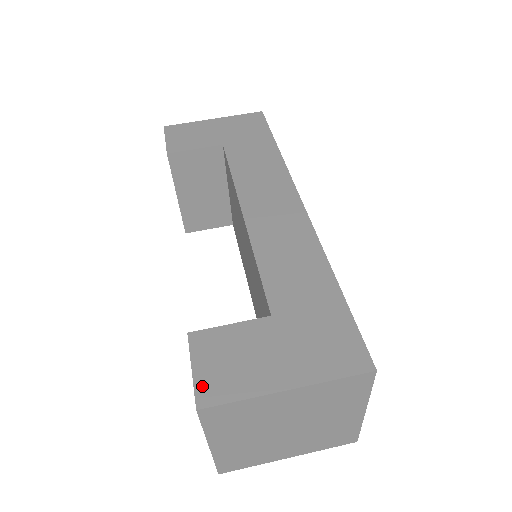
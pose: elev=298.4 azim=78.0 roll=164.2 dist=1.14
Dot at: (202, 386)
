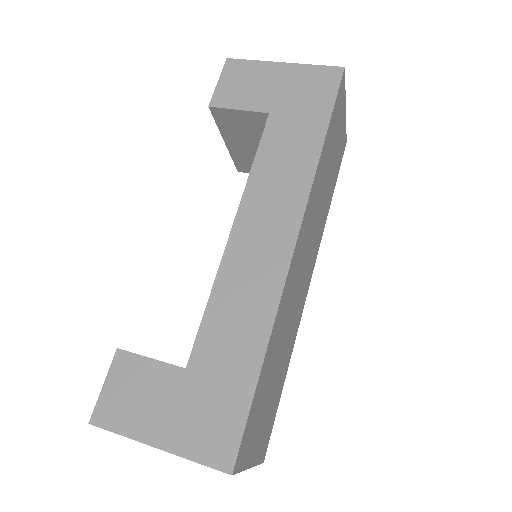
Dot at: (102, 405)
